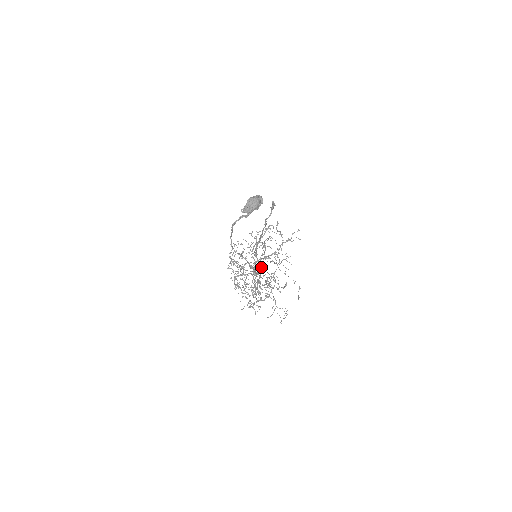
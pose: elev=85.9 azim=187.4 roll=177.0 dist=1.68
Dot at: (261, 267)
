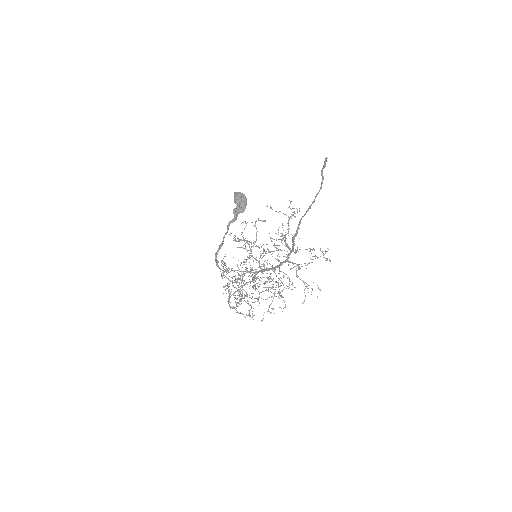
Dot at: occluded
